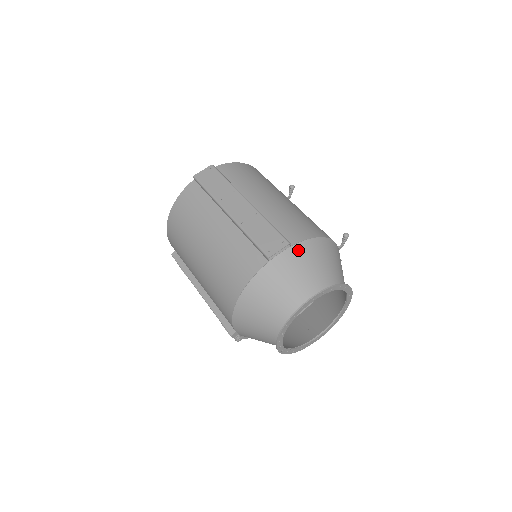
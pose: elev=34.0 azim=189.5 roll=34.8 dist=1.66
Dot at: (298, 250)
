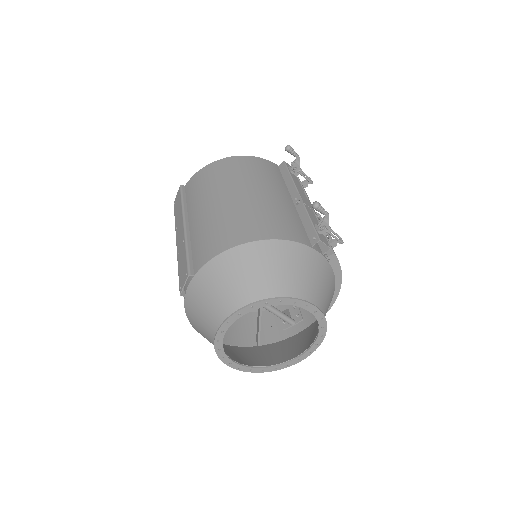
Dot at: (201, 278)
